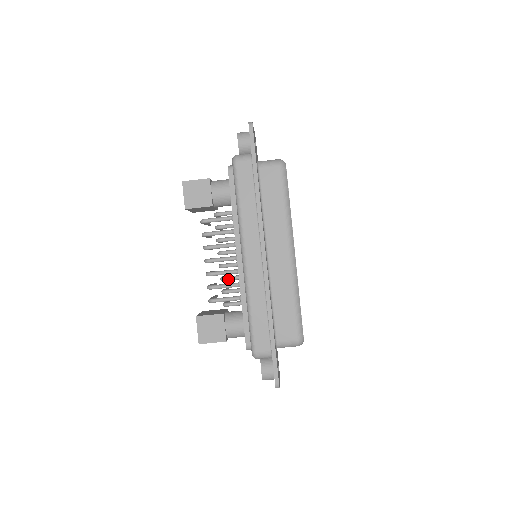
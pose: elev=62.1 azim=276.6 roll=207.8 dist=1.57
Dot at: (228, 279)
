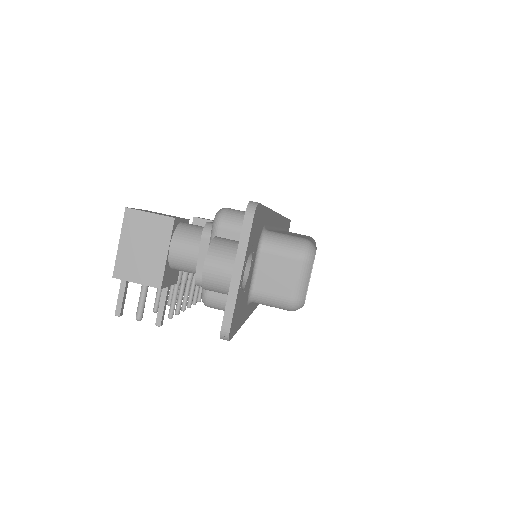
Dot at: occluded
